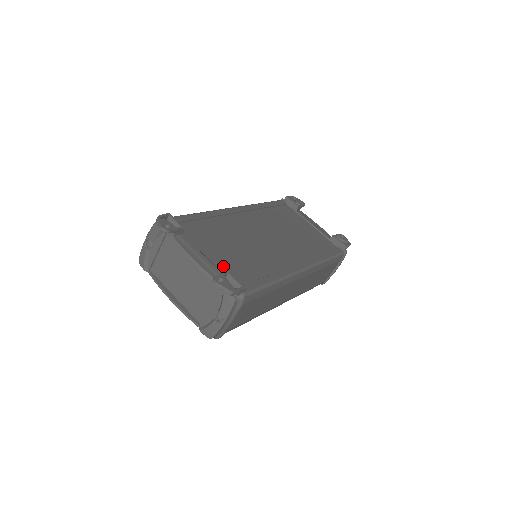
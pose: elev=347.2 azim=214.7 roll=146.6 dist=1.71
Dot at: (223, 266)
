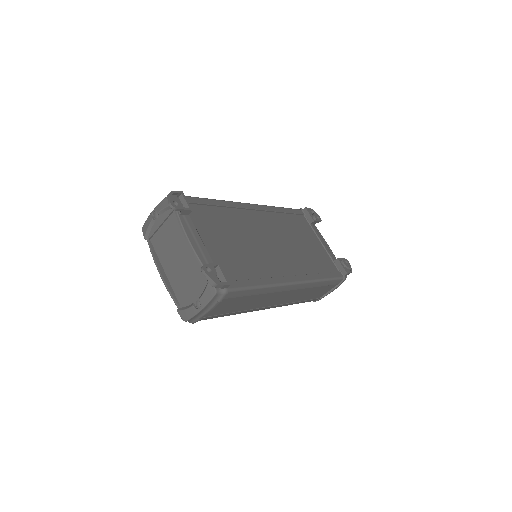
Dot at: (217, 257)
